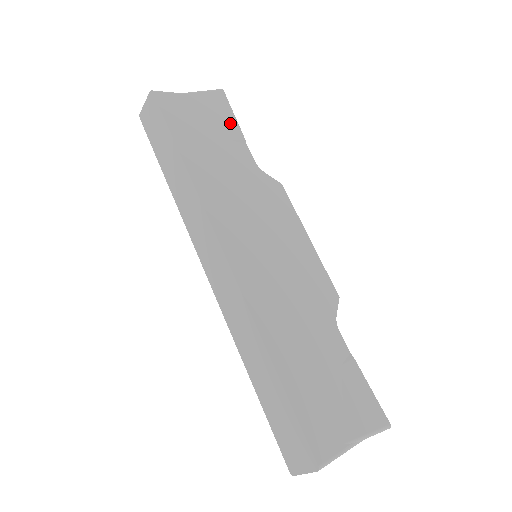
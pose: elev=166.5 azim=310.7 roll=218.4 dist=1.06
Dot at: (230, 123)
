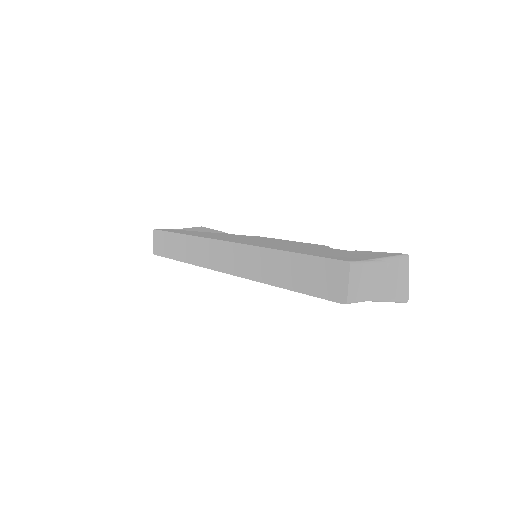
Dot at: occluded
